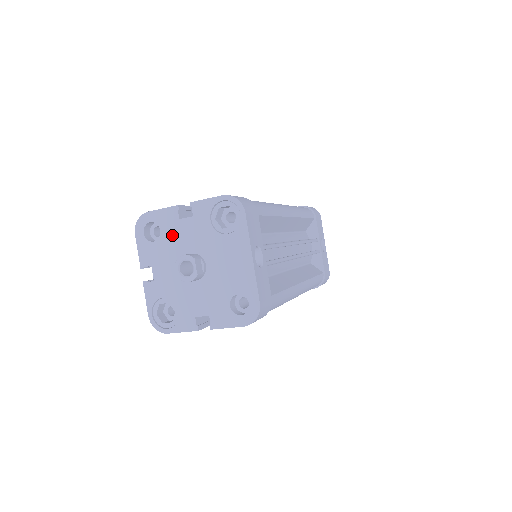
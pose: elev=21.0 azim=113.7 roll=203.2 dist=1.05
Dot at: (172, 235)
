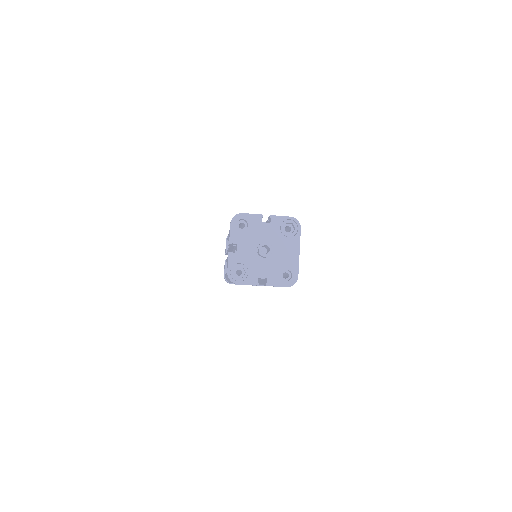
Dot at: (255, 230)
